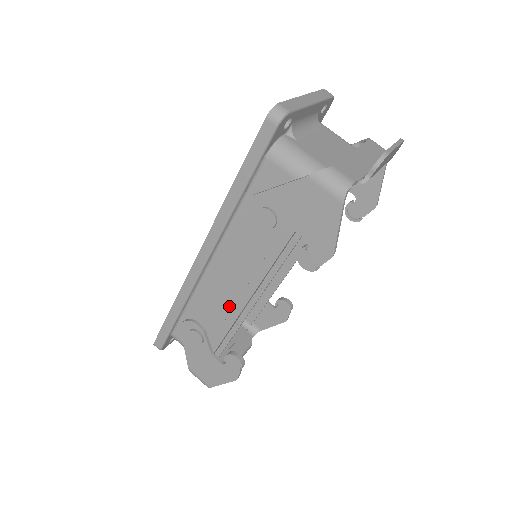
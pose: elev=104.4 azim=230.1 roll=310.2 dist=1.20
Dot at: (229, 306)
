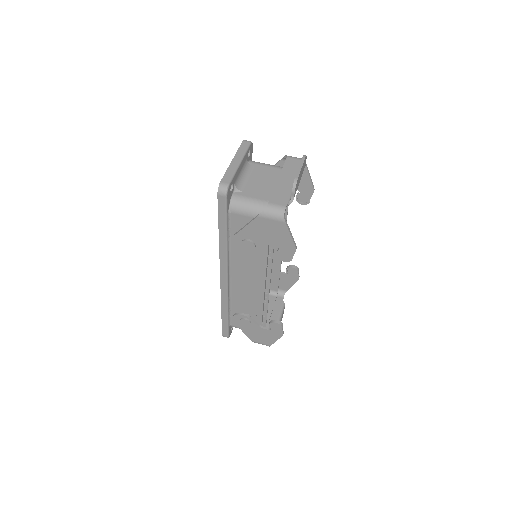
Dot at: (255, 296)
